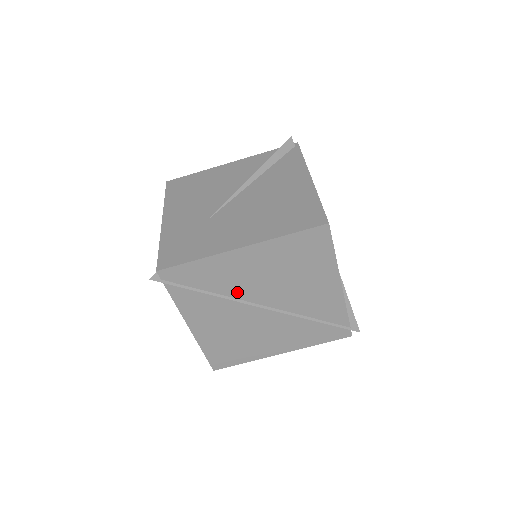
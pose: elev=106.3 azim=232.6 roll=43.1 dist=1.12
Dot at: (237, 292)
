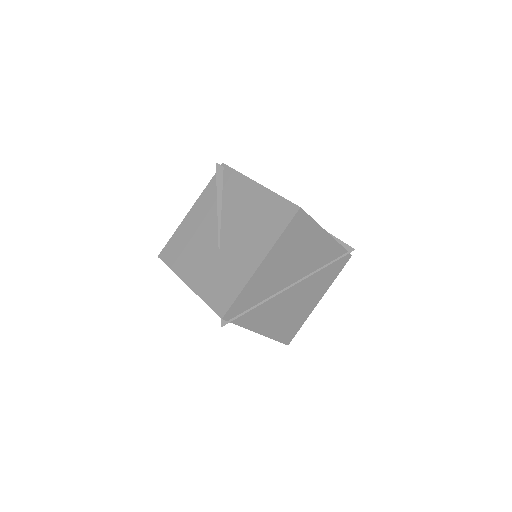
Dot at: (274, 289)
